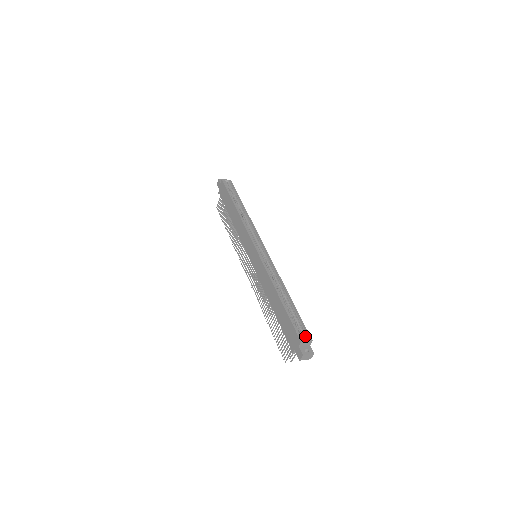
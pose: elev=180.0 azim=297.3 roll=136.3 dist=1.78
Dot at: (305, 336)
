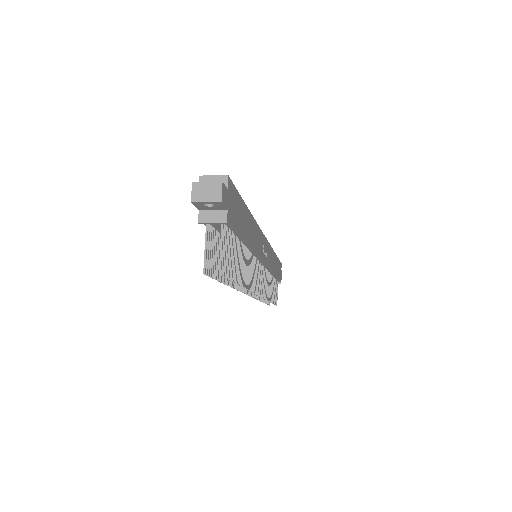
Dot at: occluded
